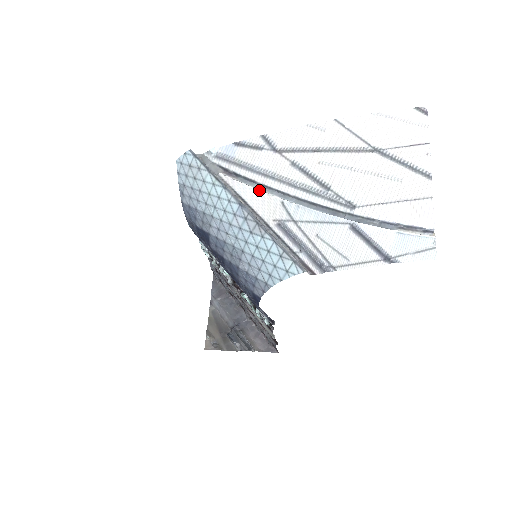
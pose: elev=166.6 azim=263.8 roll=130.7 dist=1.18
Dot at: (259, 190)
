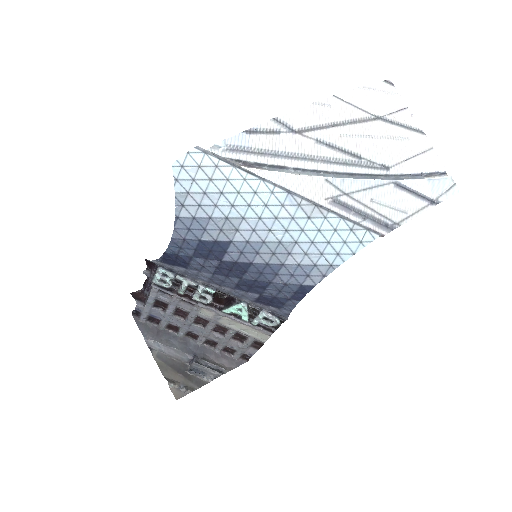
Dot at: (296, 174)
